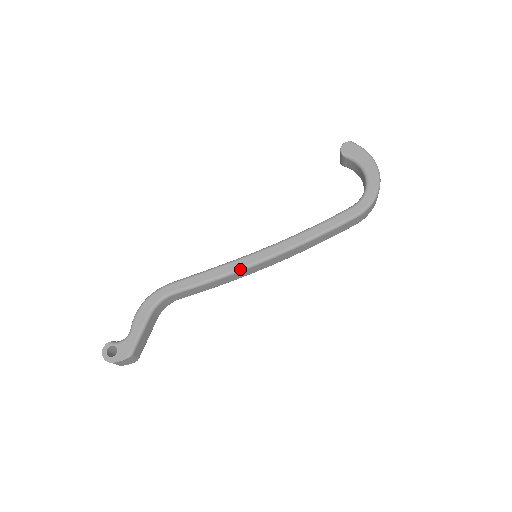
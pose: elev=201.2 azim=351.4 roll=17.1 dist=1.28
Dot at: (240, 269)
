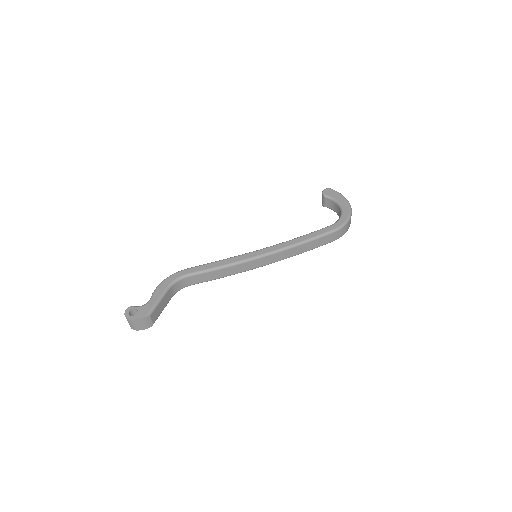
Dot at: (243, 260)
